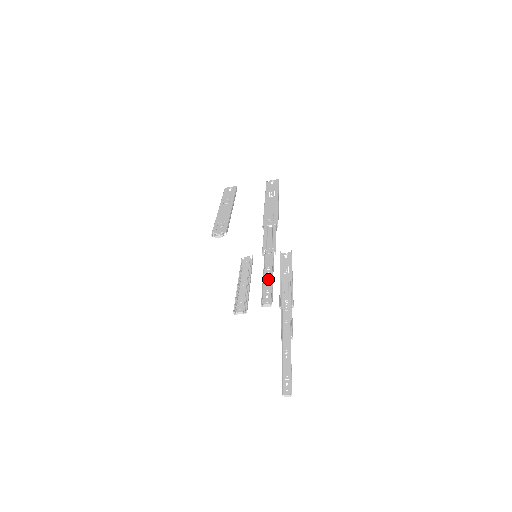
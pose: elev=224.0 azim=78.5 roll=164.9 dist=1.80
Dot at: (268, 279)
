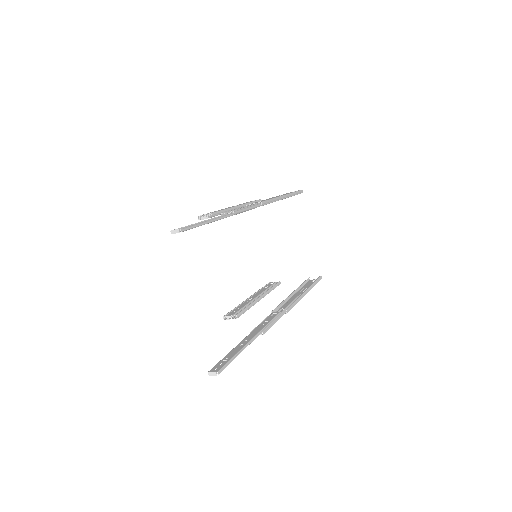
Dot at: occluded
